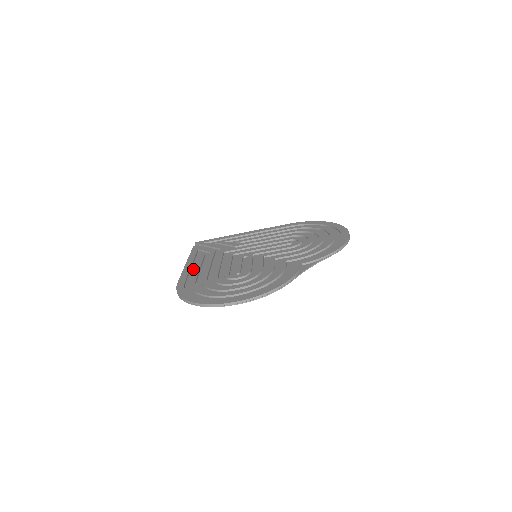
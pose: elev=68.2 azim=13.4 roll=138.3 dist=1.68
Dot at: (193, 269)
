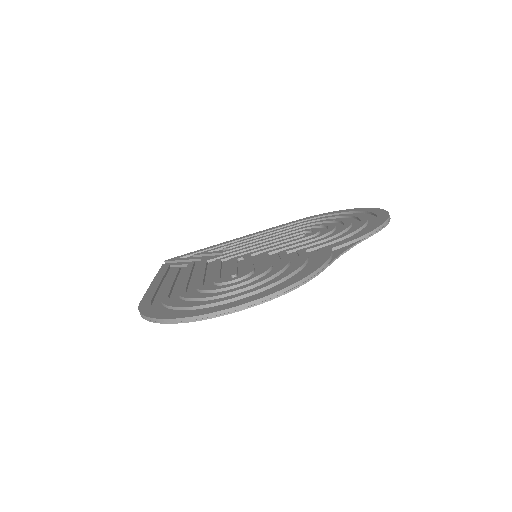
Dot at: (164, 285)
